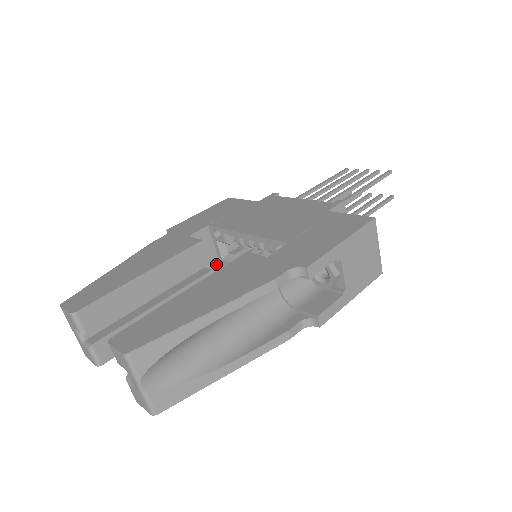
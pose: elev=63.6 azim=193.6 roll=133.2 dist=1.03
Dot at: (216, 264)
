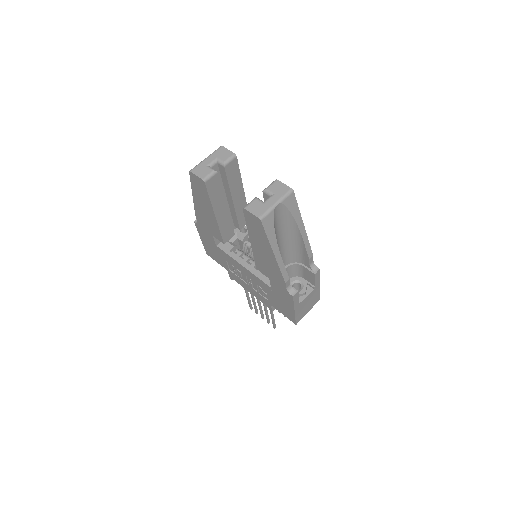
Dot at: occluded
